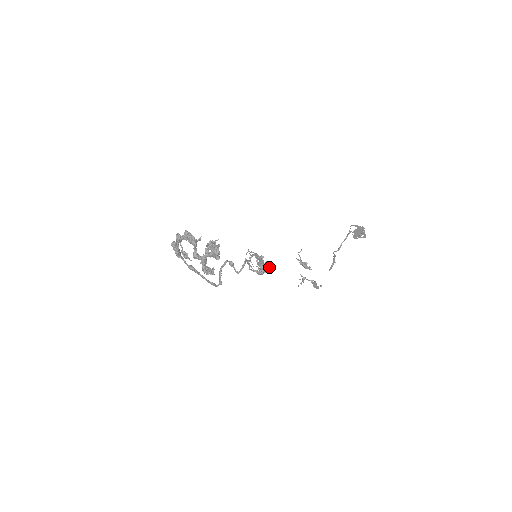
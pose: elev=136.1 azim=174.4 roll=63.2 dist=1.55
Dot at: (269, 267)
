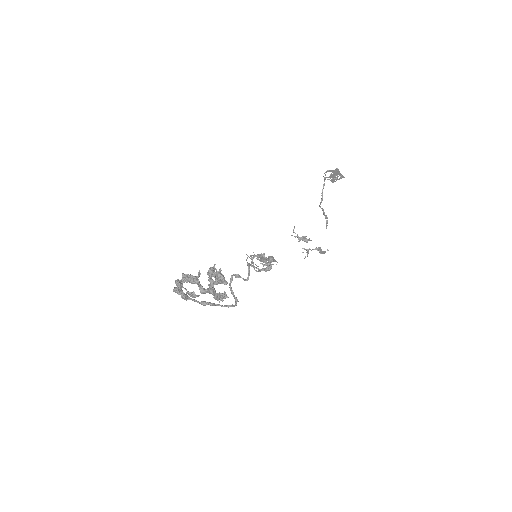
Dot at: (273, 260)
